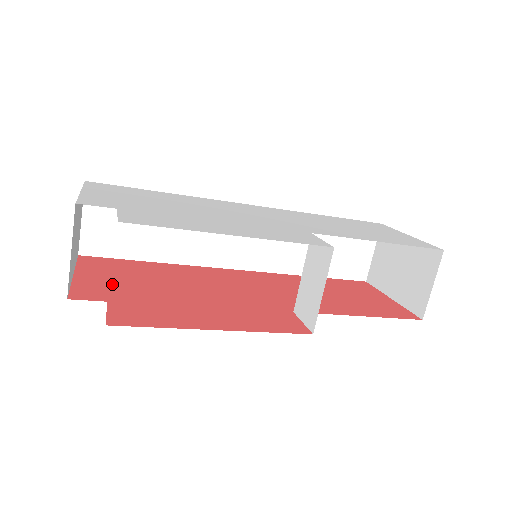
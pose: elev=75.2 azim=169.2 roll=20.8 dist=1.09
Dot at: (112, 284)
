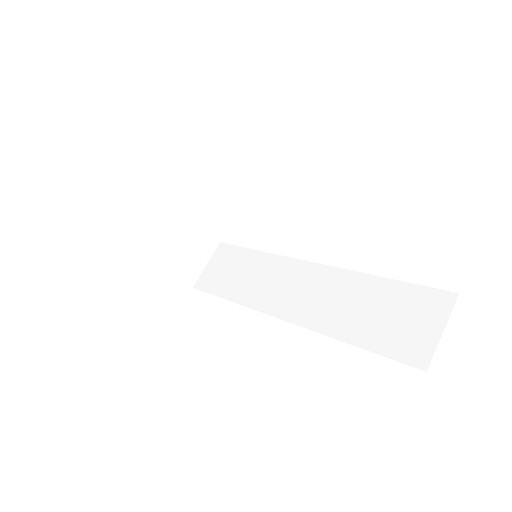
Dot at: occluded
